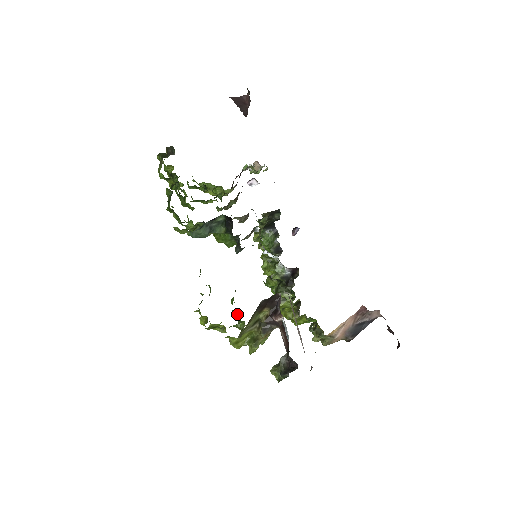
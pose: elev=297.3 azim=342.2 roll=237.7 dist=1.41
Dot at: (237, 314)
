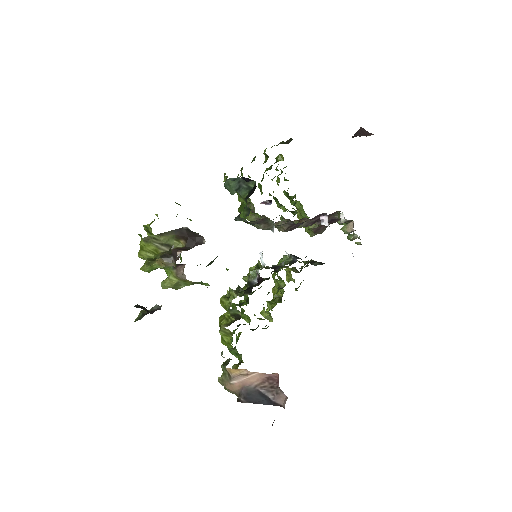
Dot at: (180, 255)
